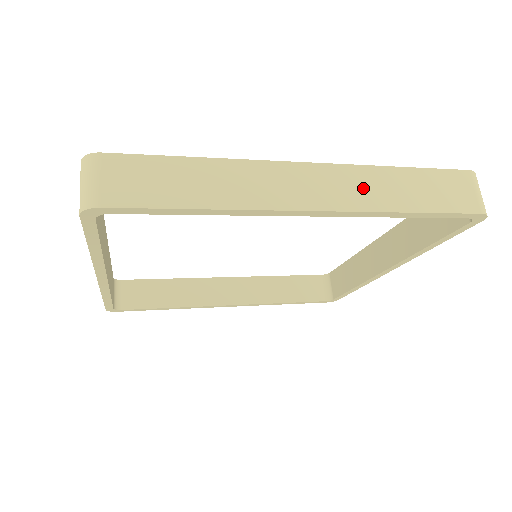
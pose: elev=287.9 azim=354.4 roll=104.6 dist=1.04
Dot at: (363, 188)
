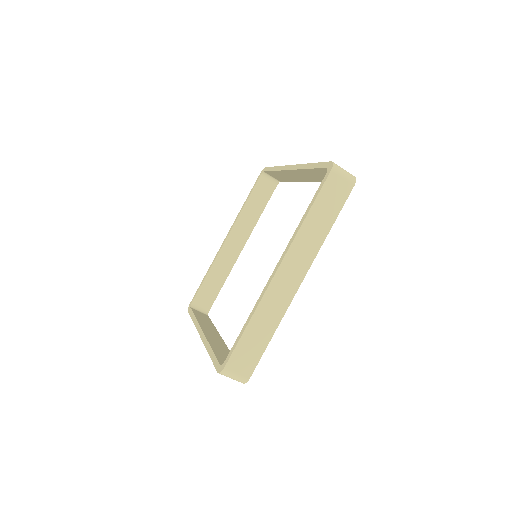
Dot at: (306, 247)
